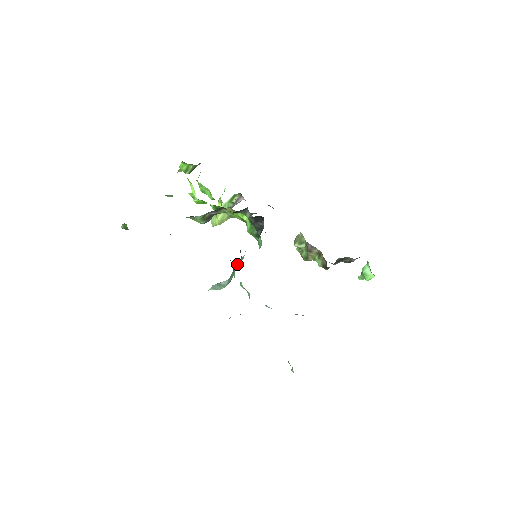
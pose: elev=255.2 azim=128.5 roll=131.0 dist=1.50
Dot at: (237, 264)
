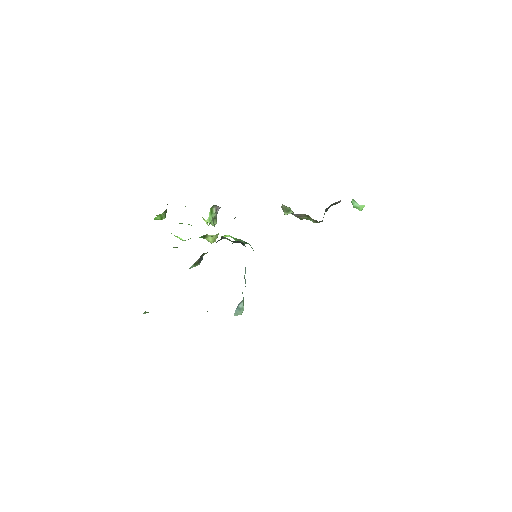
Dot at: (244, 278)
